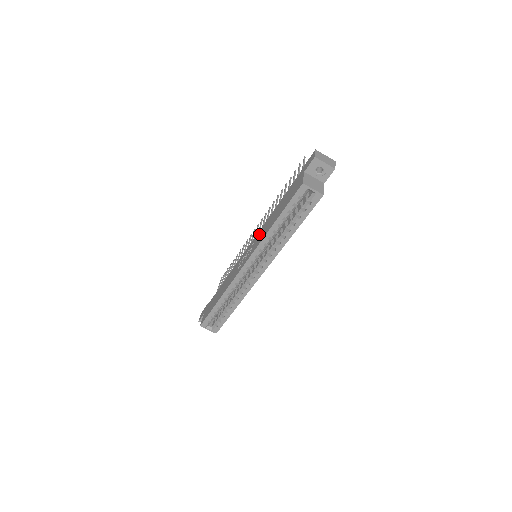
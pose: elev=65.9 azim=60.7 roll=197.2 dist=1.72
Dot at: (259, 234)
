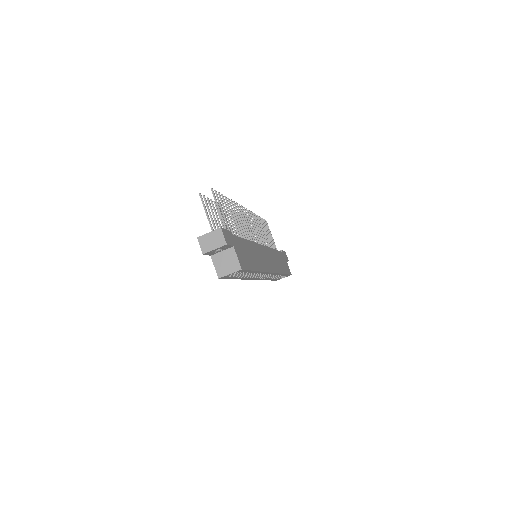
Dot at: occluded
